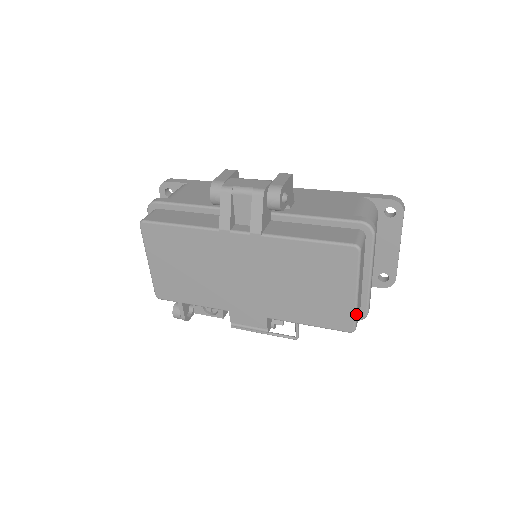
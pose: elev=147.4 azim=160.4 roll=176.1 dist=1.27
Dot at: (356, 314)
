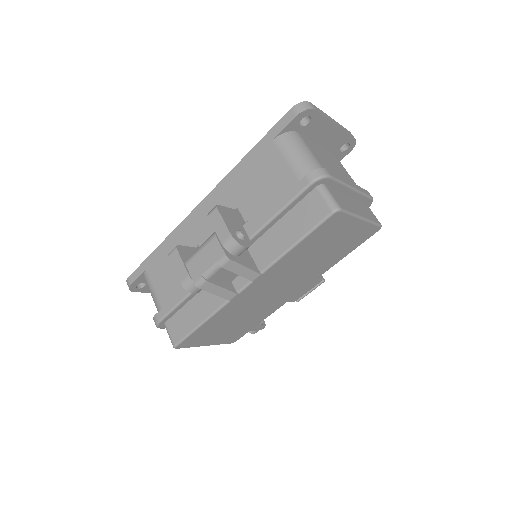
Dot at: (374, 223)
